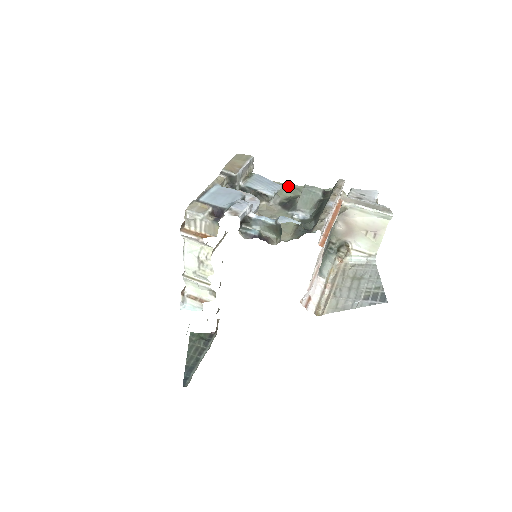
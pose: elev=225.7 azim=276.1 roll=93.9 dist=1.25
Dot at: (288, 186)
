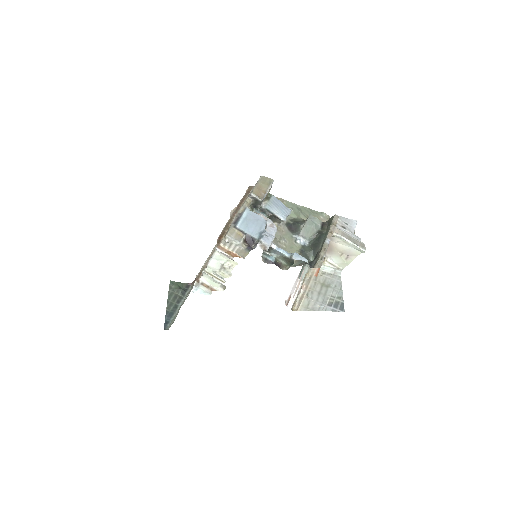
Dot at: (293, 206)
